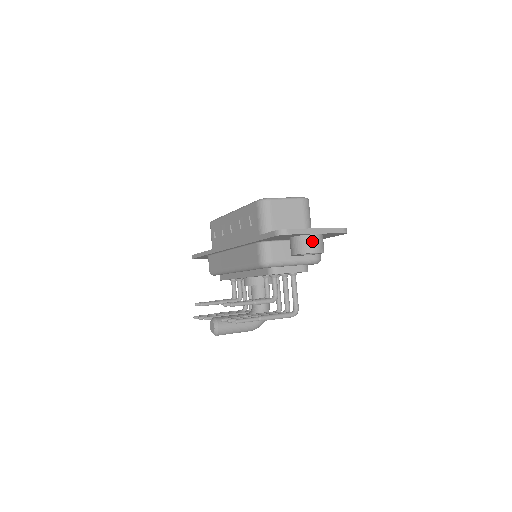
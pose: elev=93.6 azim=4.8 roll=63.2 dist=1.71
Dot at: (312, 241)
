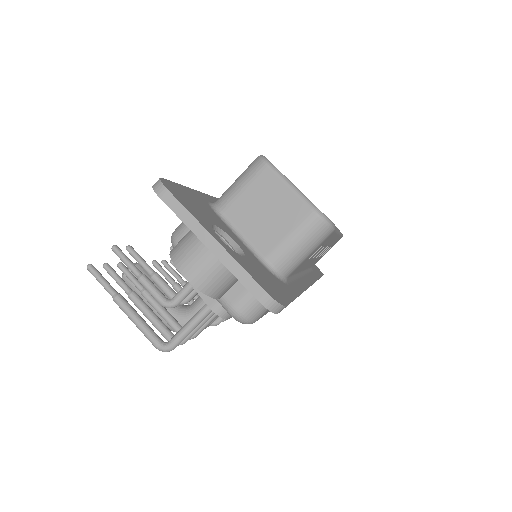
Dot at: (194, 251)
